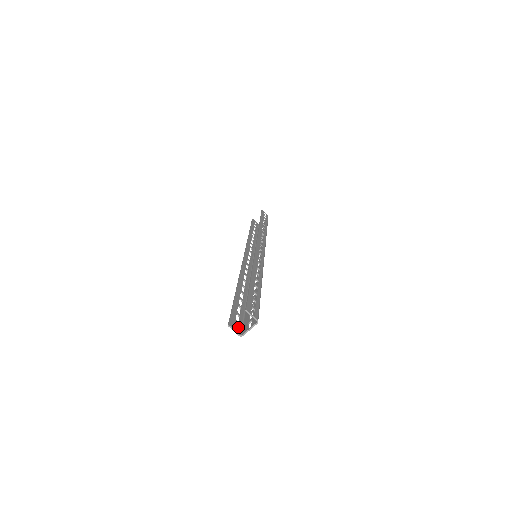
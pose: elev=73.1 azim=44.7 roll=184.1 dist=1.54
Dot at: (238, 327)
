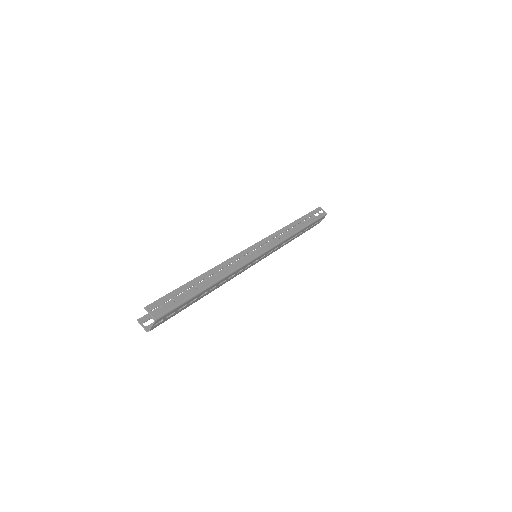
Dot at: occluded
